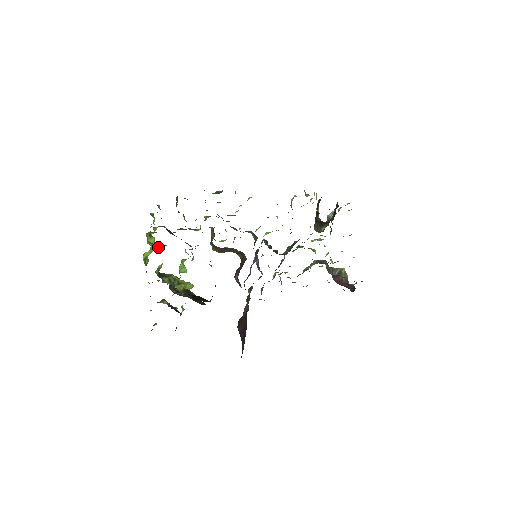
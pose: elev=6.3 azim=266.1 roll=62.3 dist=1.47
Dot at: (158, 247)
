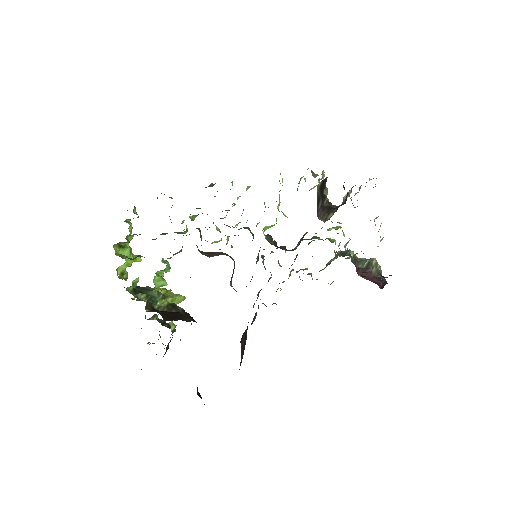
Dot at: (138, 258)
